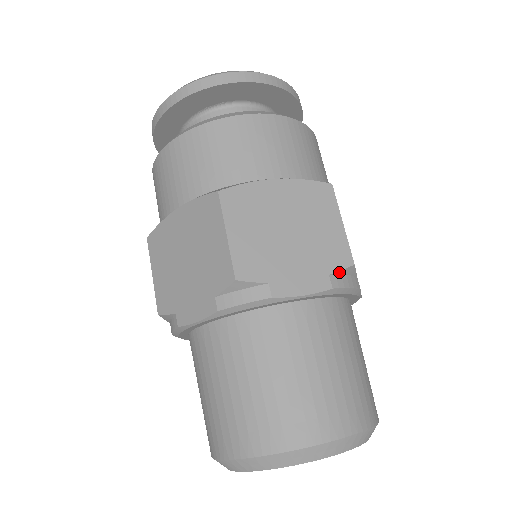
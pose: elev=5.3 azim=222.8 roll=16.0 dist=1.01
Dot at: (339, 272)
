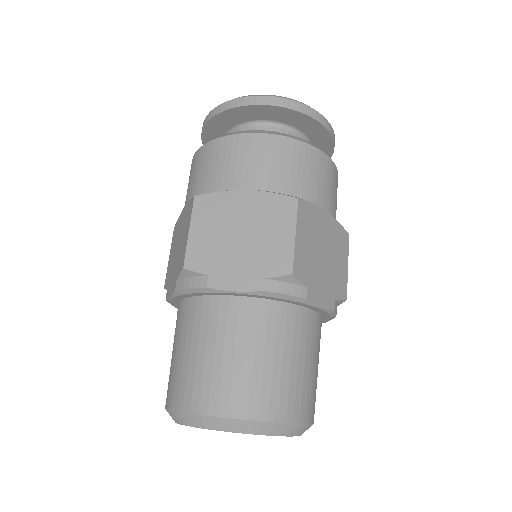
Dot at: (276, 278)
